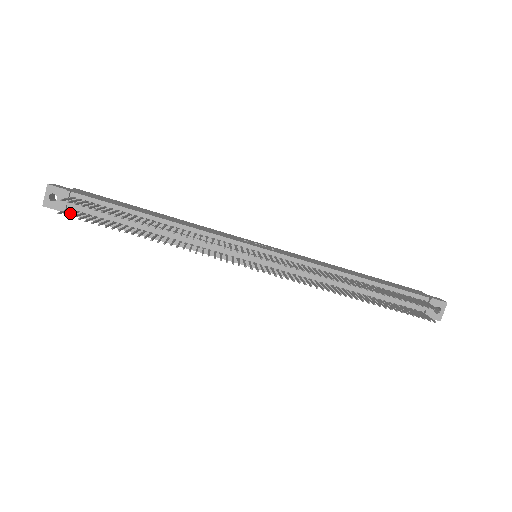
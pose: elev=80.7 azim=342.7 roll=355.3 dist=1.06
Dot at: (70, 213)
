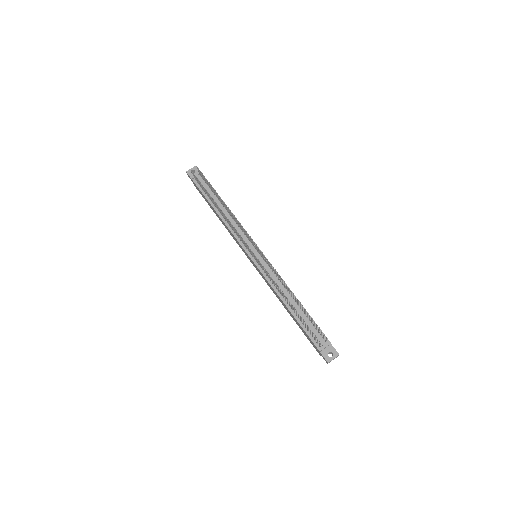
Dot at: occluded
